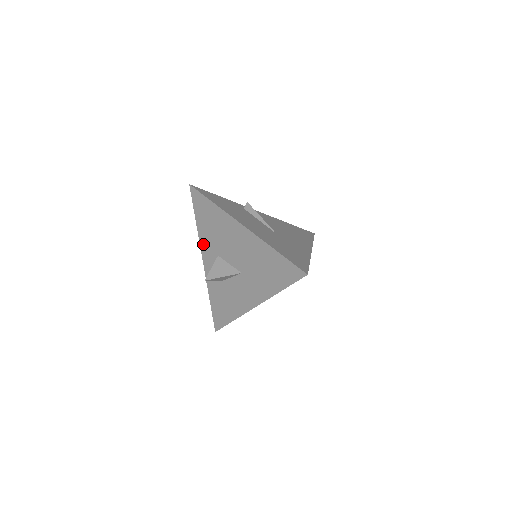
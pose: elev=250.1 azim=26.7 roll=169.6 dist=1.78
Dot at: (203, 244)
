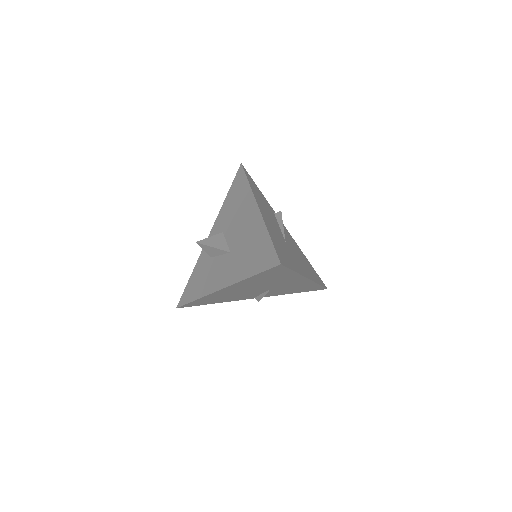
Dot at: (219, 219)
